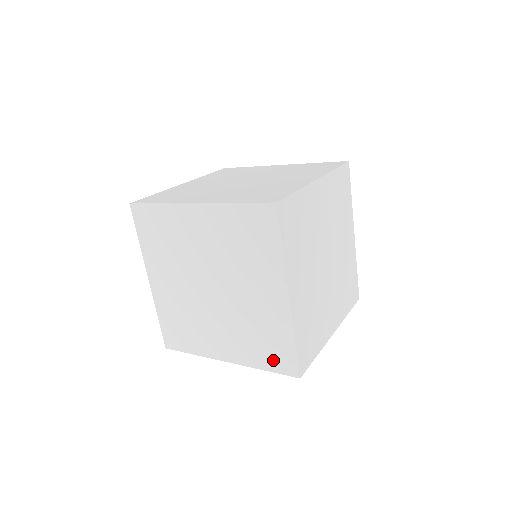
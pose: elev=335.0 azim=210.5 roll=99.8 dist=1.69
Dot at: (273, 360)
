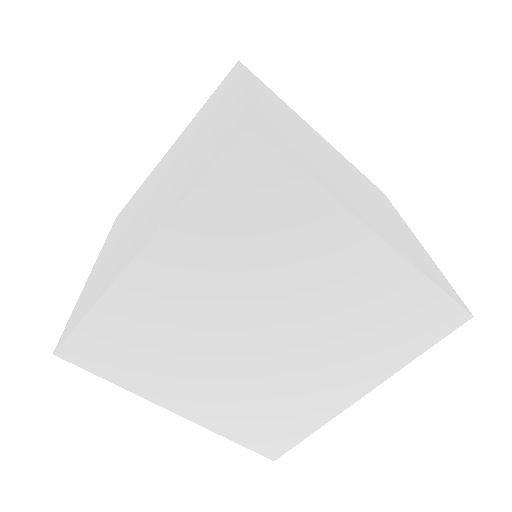
Dot at: (259, 437)
